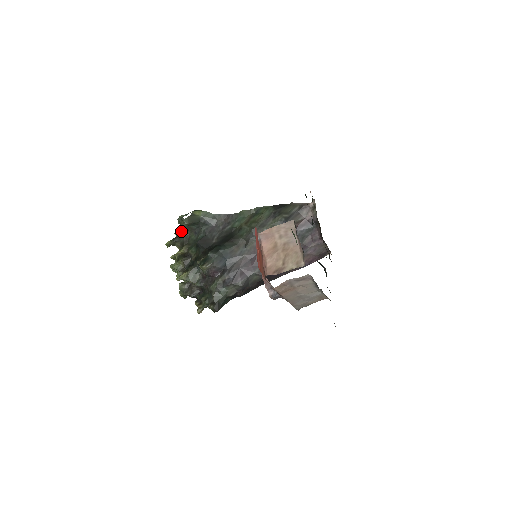
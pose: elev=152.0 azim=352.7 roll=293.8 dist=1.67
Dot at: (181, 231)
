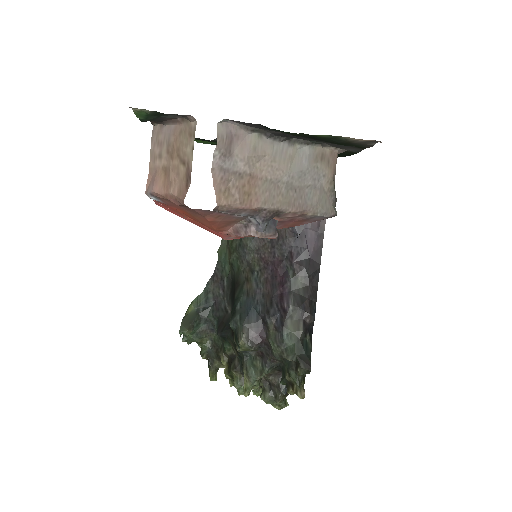
Dot at: (202, 348)
